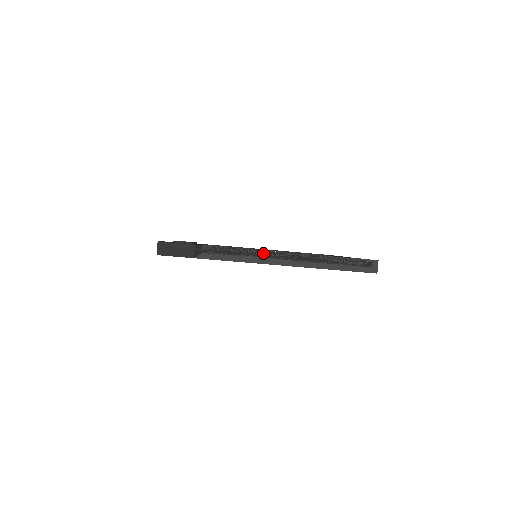
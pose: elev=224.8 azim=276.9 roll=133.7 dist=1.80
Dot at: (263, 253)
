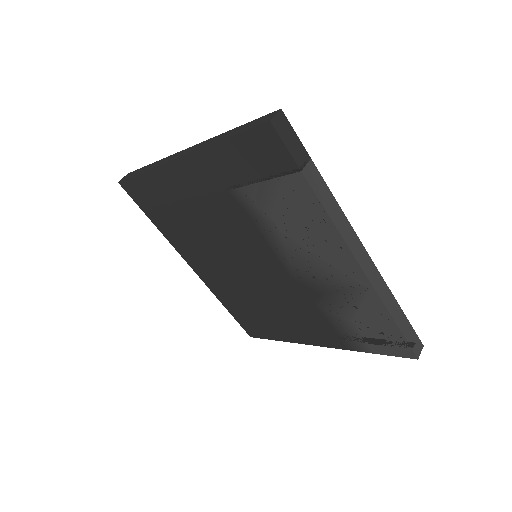
Dot at: (357, 240)
